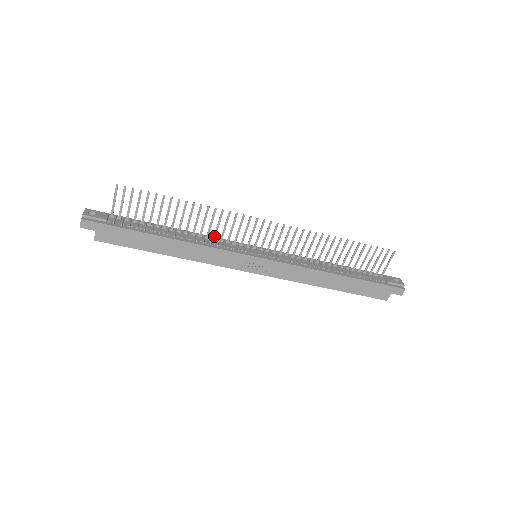
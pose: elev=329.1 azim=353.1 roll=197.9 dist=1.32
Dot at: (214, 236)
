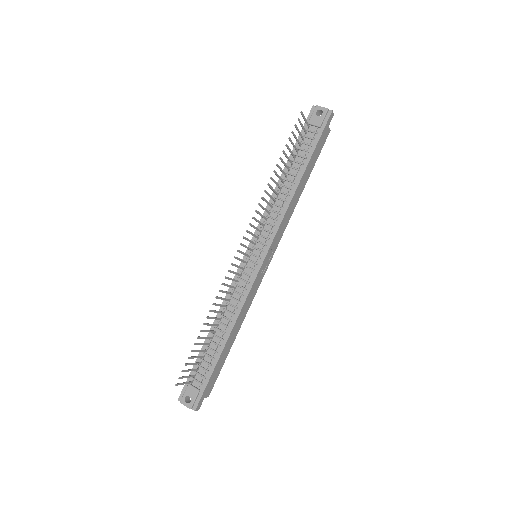
Dot at: (231, 295)
